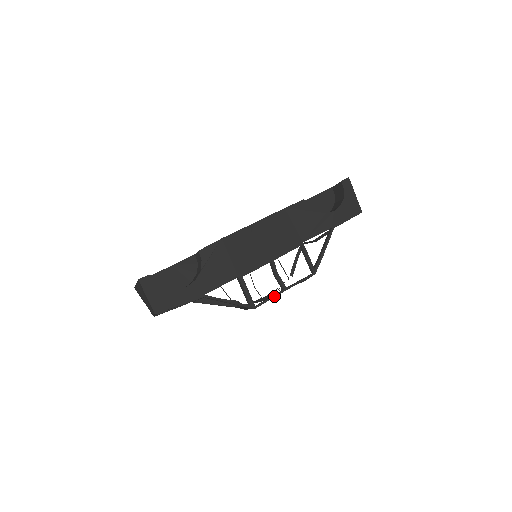
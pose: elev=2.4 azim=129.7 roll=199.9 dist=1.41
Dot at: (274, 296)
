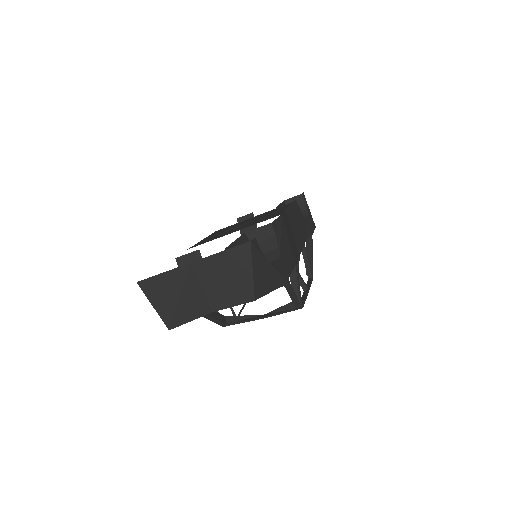
Dot at: (306, 296)
